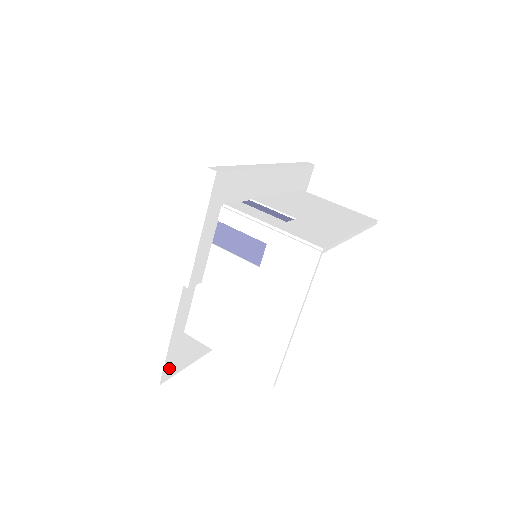
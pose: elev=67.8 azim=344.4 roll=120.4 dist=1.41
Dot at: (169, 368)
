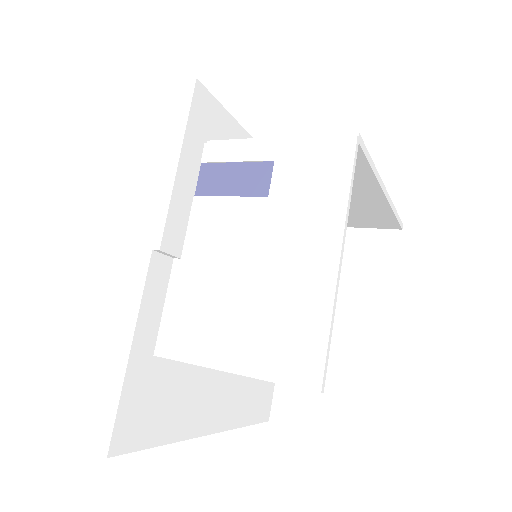
Dot at: (126, 426)
